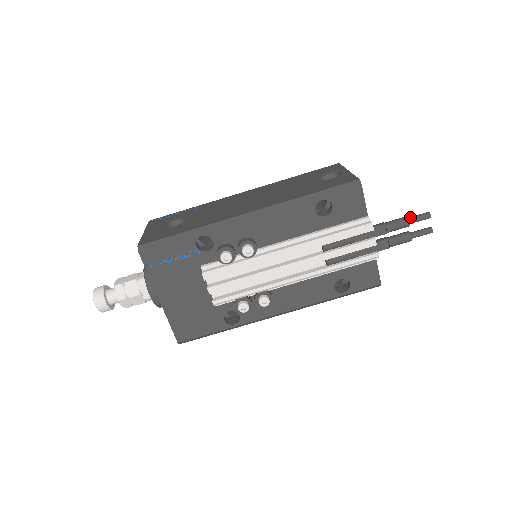
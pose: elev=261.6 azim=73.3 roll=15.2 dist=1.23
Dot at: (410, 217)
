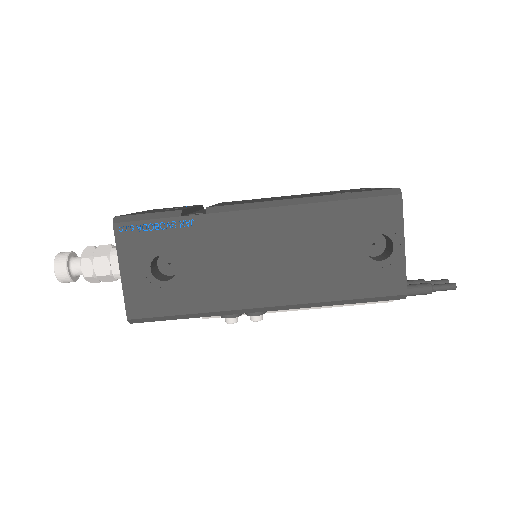
Dot at: (435, 289)
